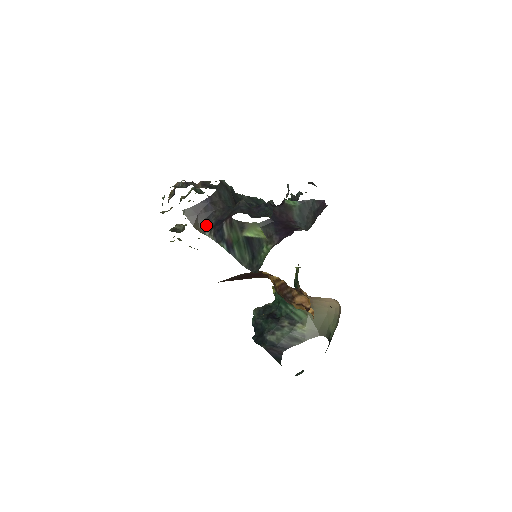
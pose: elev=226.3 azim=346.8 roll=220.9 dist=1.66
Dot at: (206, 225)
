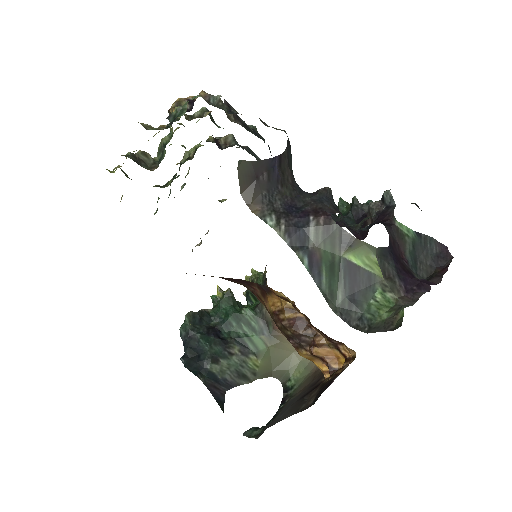
Dot at: (266, 203)
